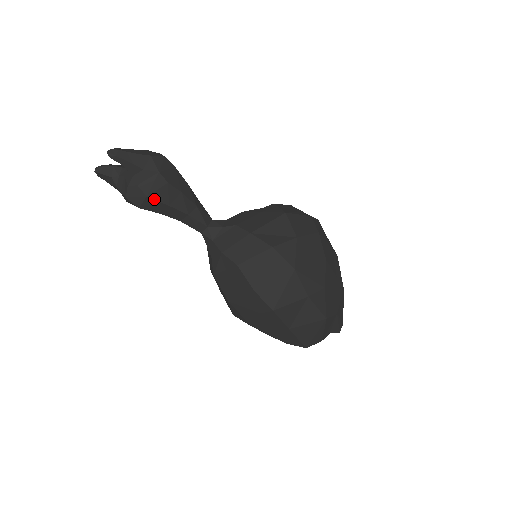
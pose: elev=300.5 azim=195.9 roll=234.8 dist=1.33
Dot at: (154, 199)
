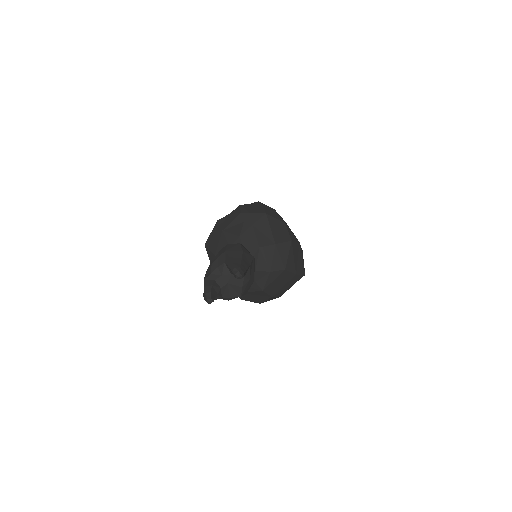
Dot at: occluded
